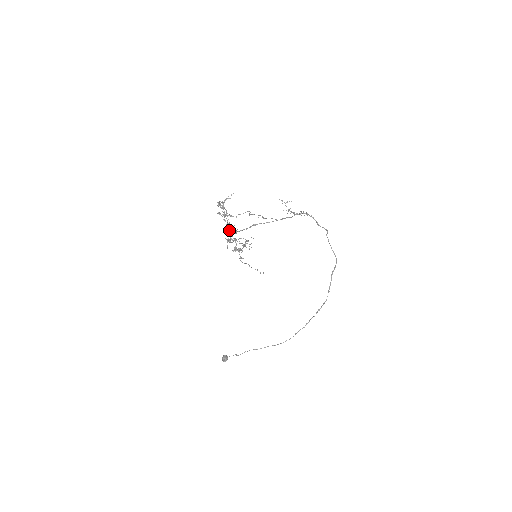
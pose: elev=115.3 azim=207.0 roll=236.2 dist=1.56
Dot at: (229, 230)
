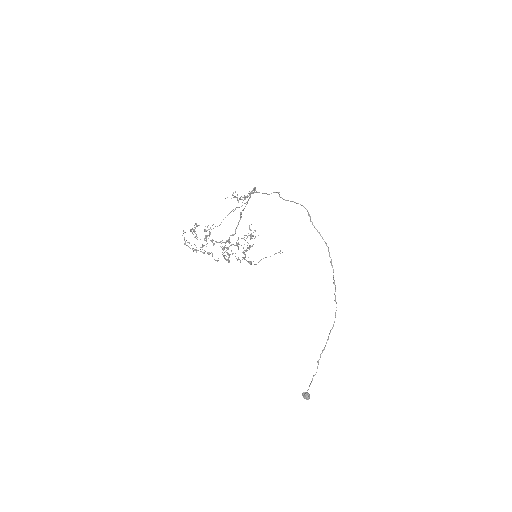
Dot at: occluded
